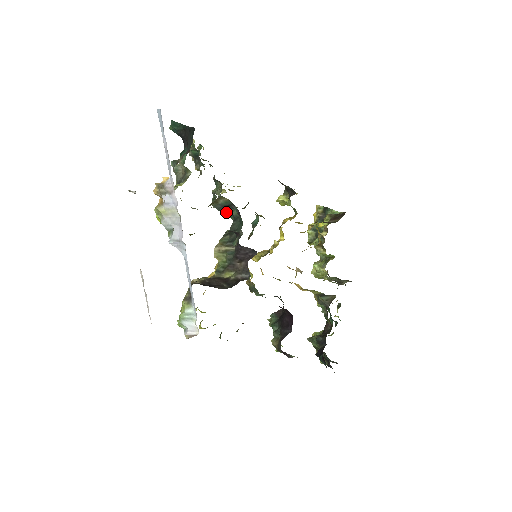
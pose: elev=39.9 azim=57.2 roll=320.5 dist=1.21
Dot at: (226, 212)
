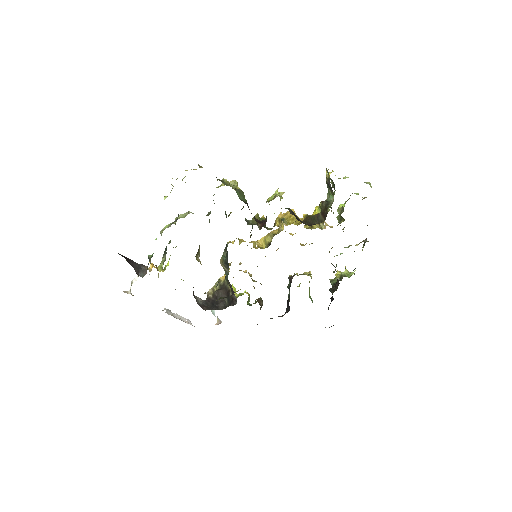
Dot at: occluded
